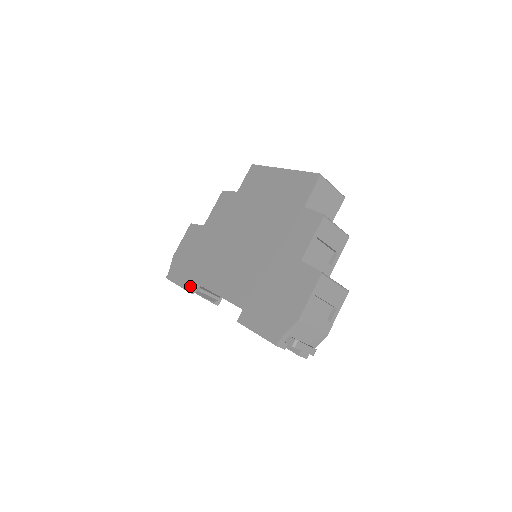
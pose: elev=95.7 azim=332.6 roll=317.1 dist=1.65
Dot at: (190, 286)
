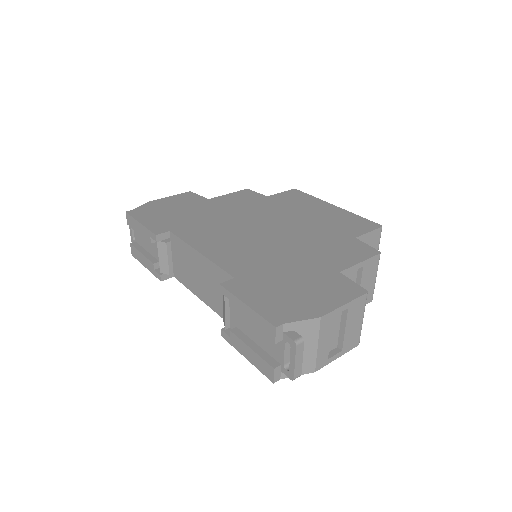
Dot at: (160, 230)
